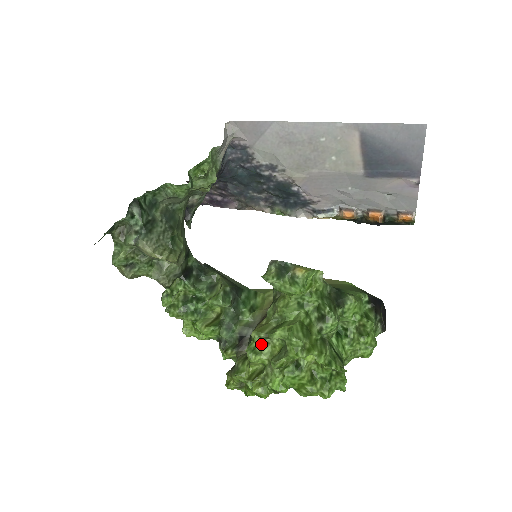
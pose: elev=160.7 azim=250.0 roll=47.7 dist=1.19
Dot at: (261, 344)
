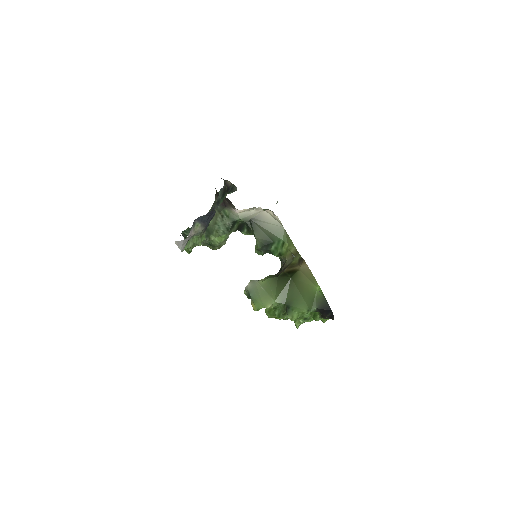
Dot at: occluded
